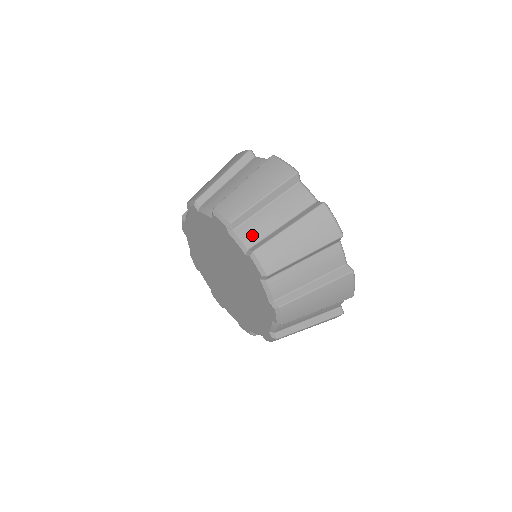
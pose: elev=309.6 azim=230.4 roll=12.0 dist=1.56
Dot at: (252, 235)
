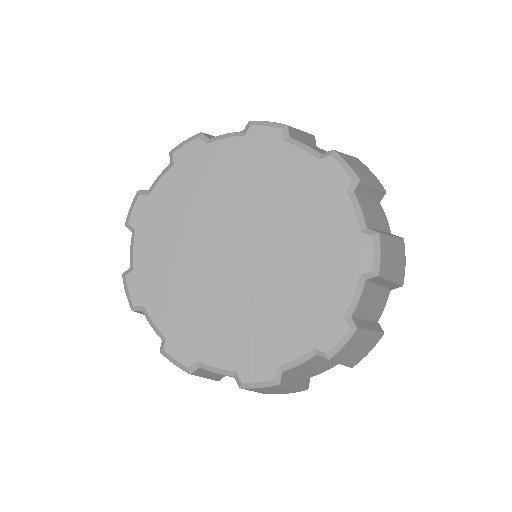
Dot at: (314, 148)
